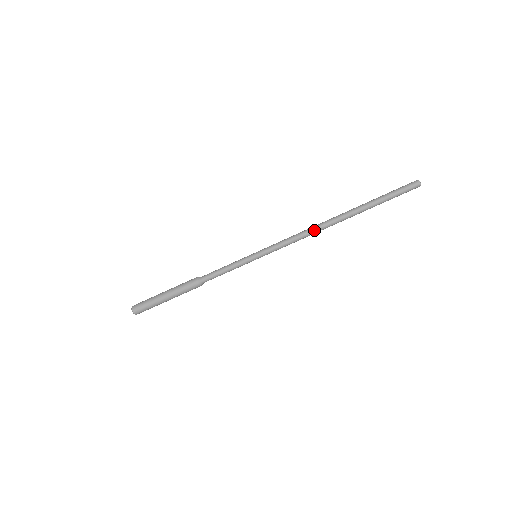
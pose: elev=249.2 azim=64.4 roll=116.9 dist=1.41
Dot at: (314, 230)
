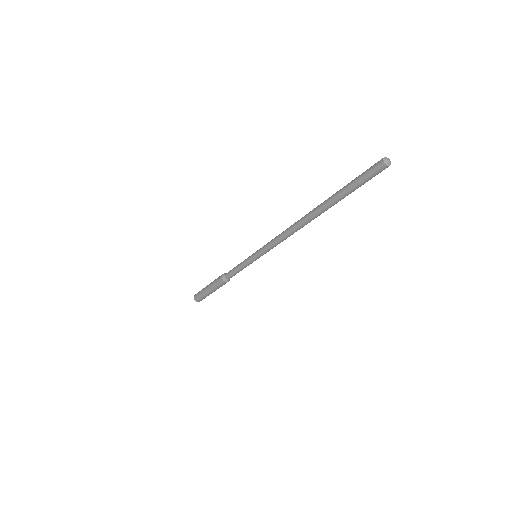
Dot at: (291, 231)
